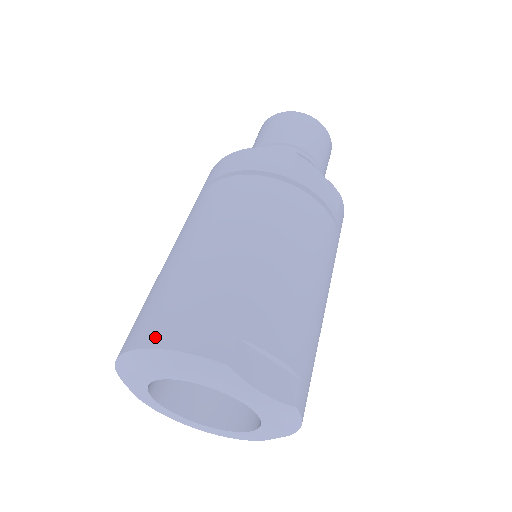
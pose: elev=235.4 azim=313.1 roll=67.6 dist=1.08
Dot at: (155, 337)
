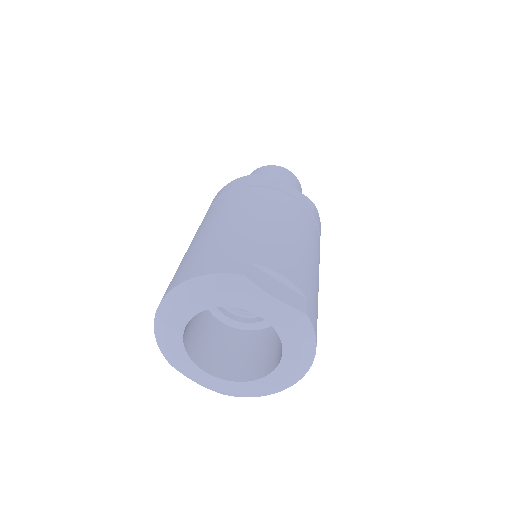
Dot at: (185, 276)
